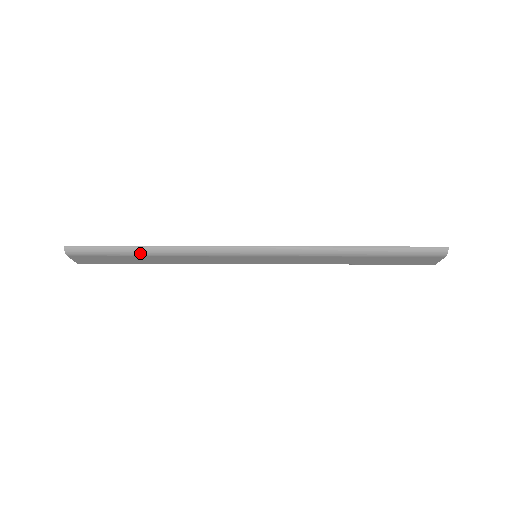
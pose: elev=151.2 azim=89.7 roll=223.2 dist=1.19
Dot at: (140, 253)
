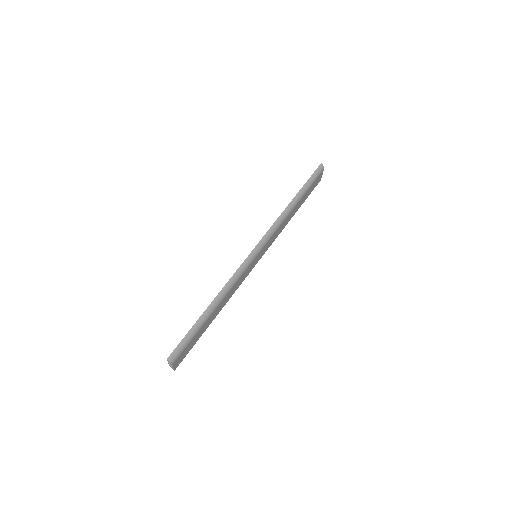
Dot at: (208, 316)
